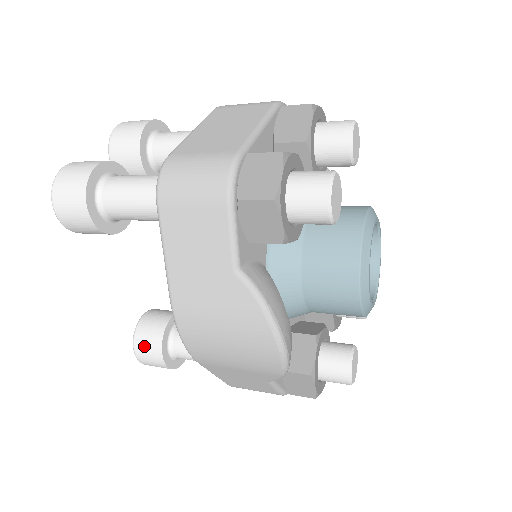
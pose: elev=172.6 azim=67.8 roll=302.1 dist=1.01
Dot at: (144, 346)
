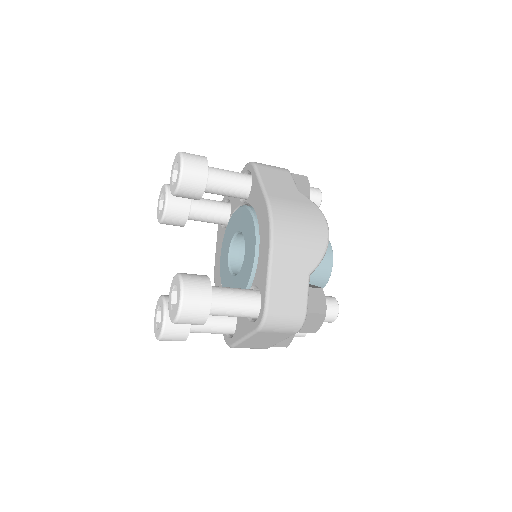
Dot at: (193, 278)
